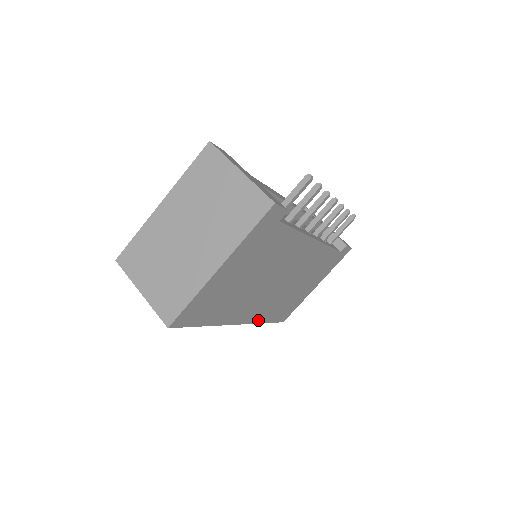
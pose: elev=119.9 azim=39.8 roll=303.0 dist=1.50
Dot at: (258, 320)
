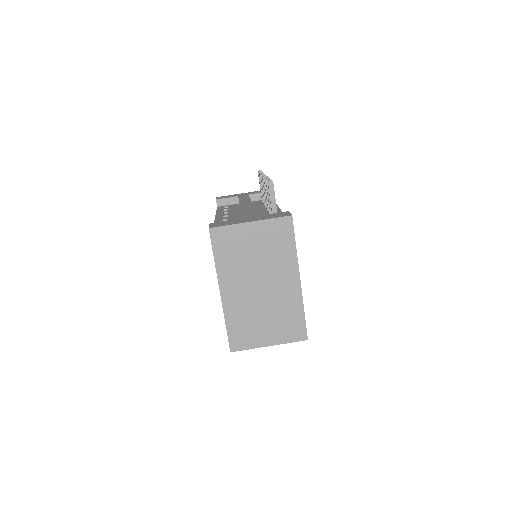
Dot at: occluded
